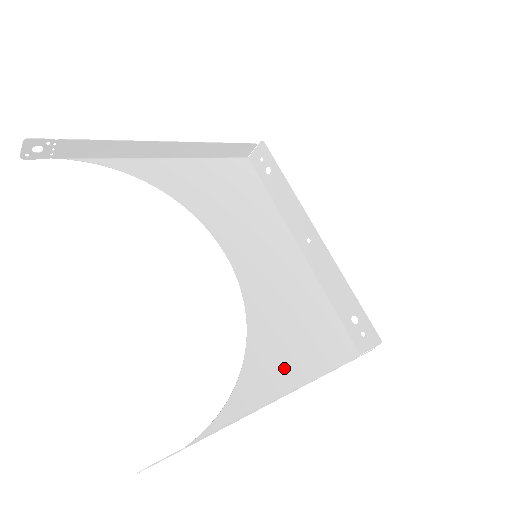
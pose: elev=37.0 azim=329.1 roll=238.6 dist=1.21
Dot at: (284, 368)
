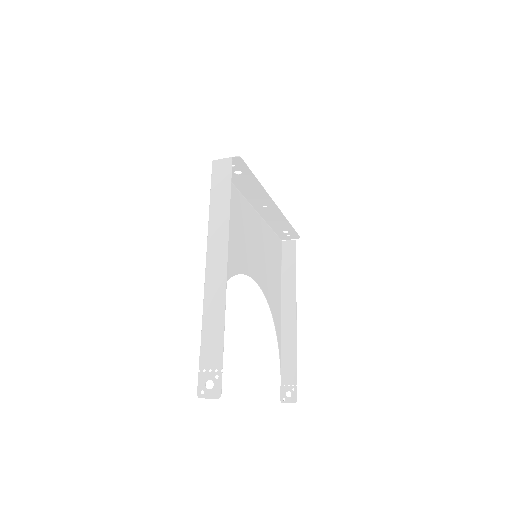
Dot at: (277, 297)
